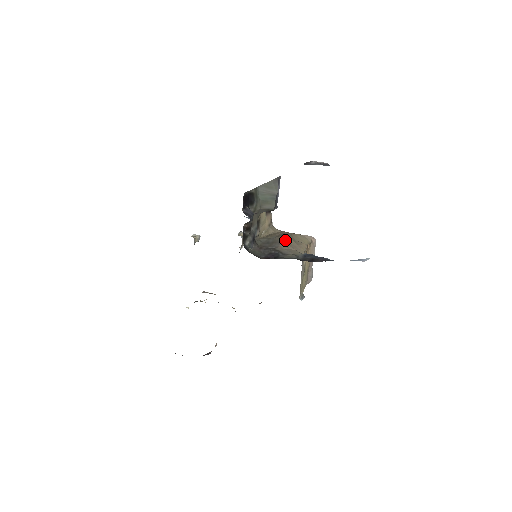
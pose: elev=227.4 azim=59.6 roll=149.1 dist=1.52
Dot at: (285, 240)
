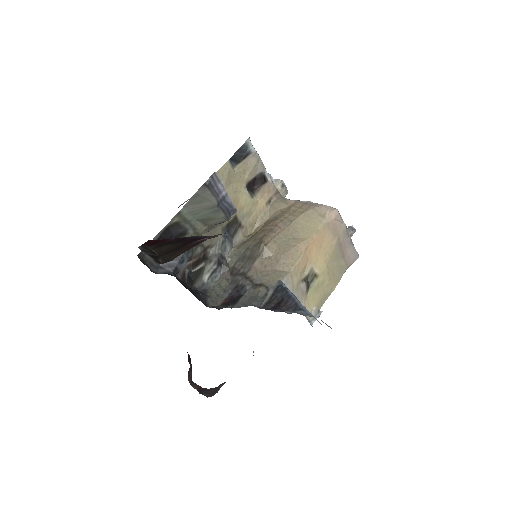
Dot at: (262, 253)
